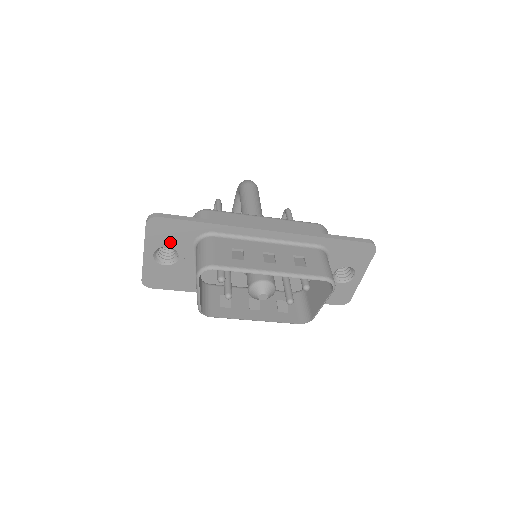
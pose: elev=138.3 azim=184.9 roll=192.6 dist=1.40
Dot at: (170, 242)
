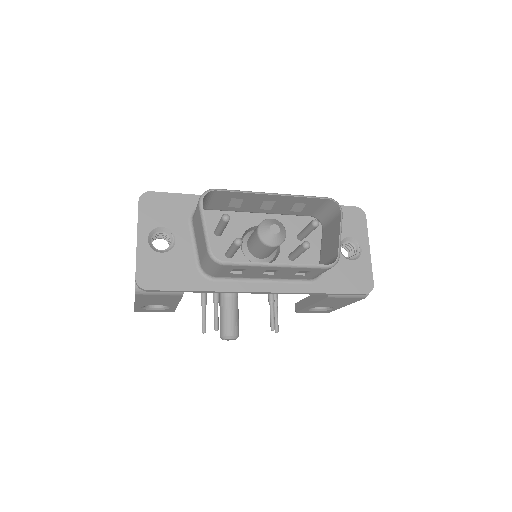
Dot at: (164, 221)
